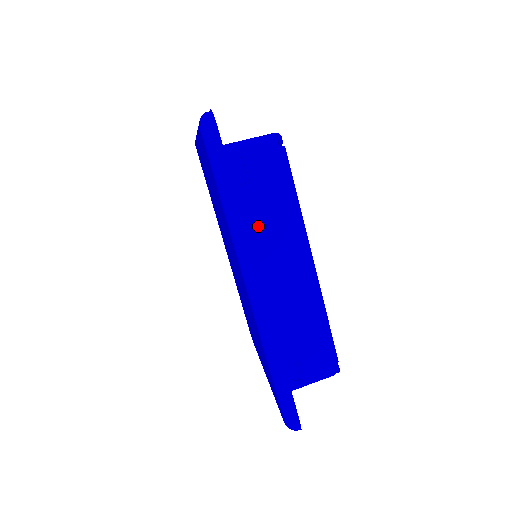
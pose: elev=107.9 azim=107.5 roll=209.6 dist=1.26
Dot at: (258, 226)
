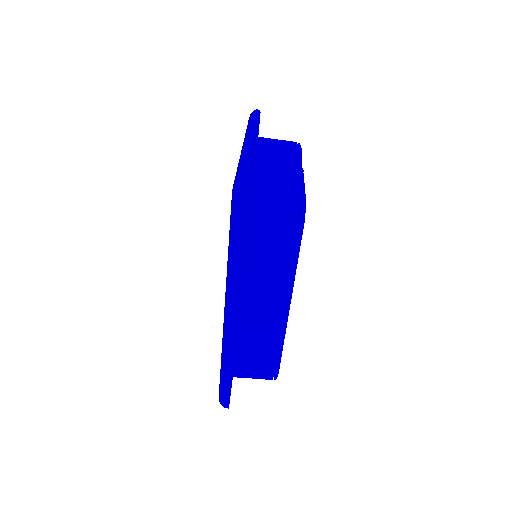
Dot at: (255, 269)
